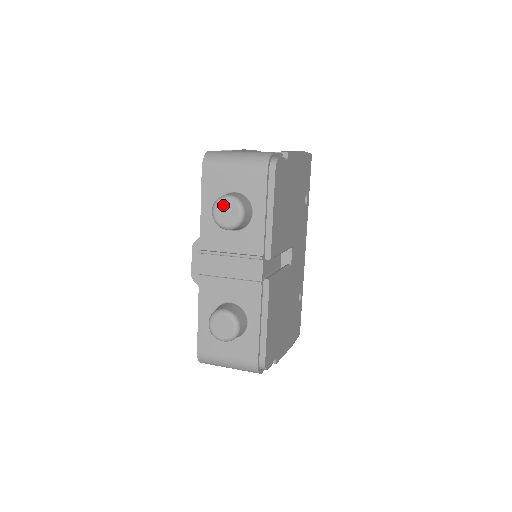
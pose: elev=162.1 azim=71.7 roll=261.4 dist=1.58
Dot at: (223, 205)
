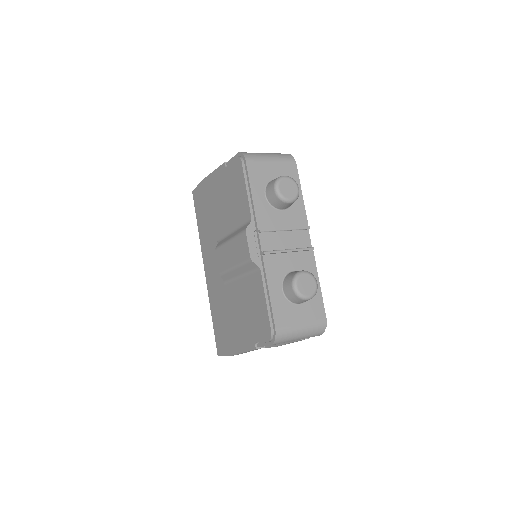
Dot at: (284, 183)
